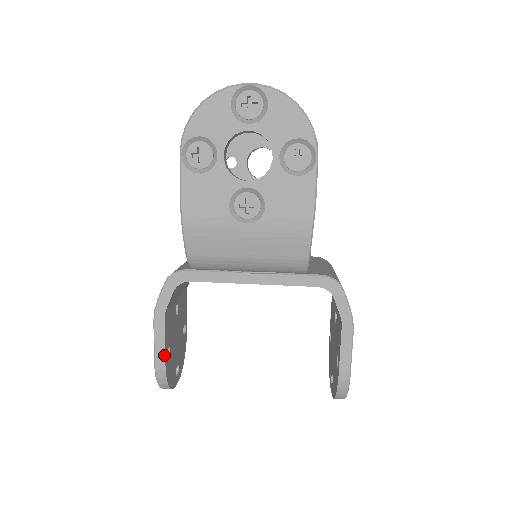
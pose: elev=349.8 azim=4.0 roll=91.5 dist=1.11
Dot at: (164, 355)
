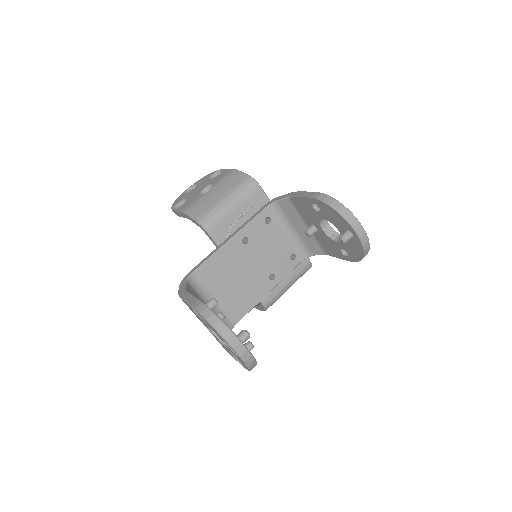
Dot at: occluded
